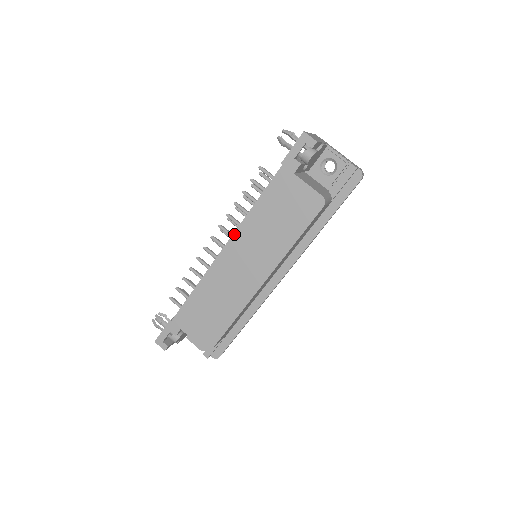
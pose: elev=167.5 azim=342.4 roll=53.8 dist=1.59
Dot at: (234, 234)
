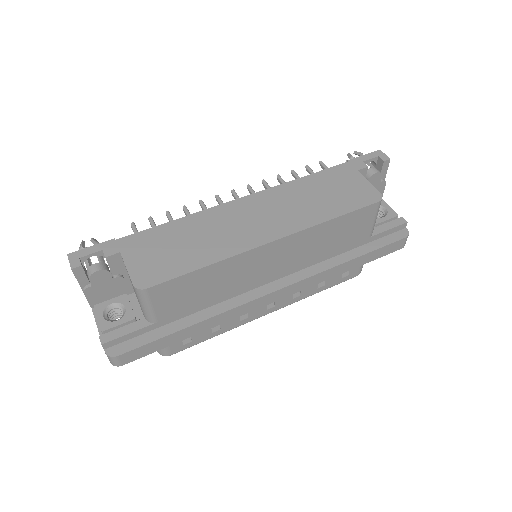
Dot at: (264, 190)
